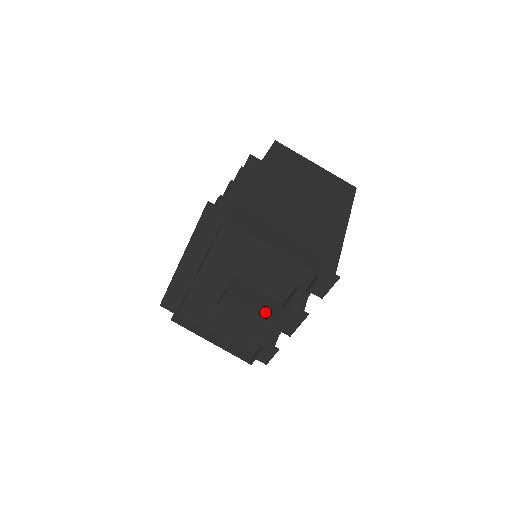
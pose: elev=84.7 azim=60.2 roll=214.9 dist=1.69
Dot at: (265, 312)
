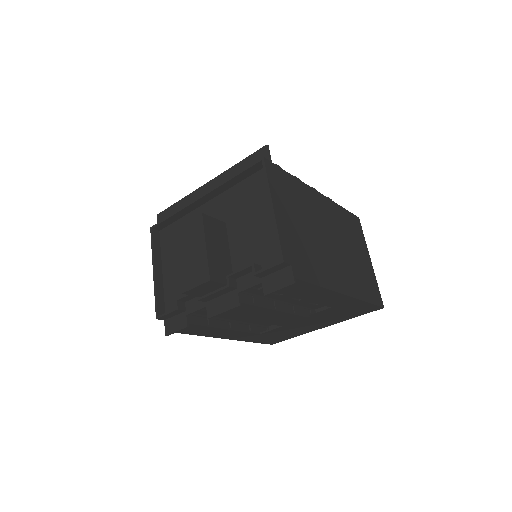
Dot at: (214, 258)
